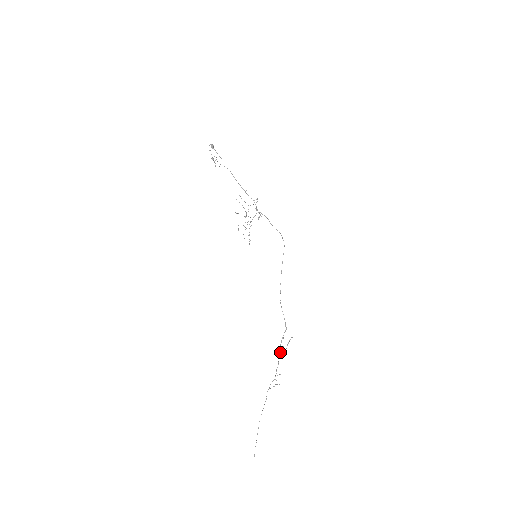
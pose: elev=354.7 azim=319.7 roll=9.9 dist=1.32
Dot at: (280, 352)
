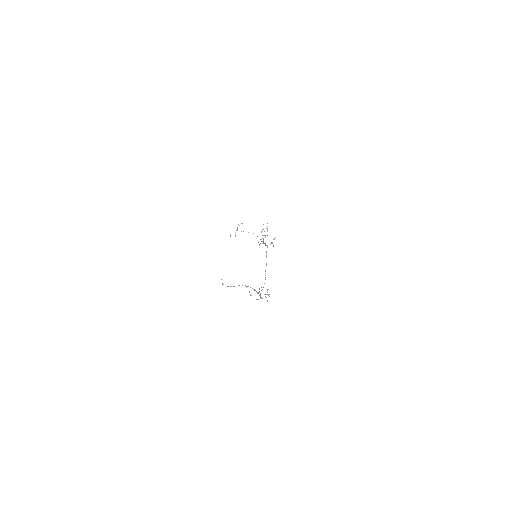
Dot at: (257, 293)
